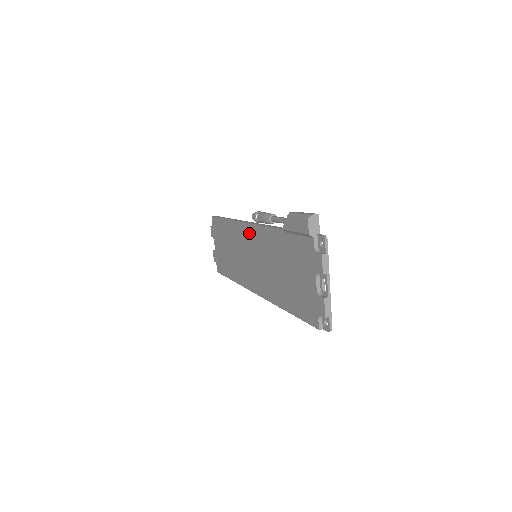
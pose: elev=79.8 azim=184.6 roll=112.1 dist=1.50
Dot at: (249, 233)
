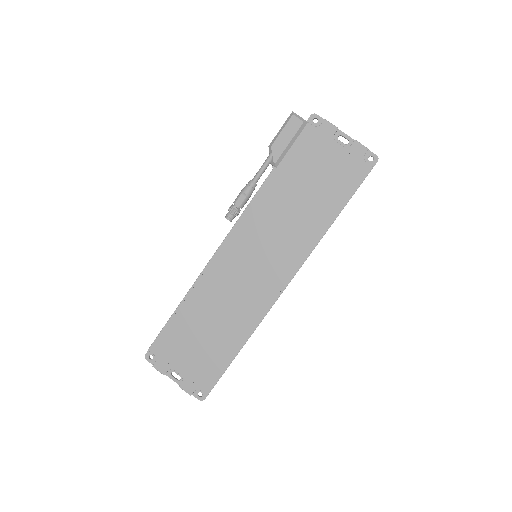
Dot at: (231, 248)
